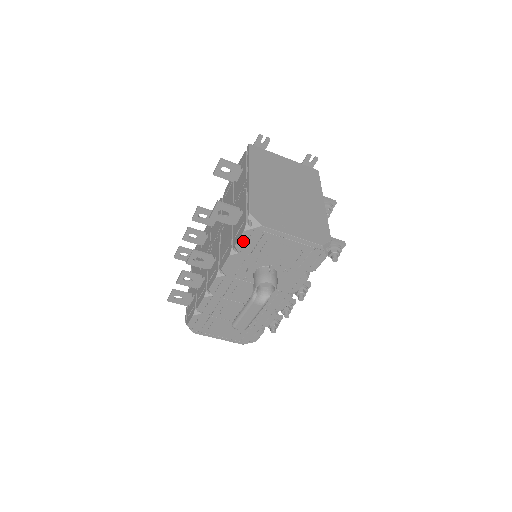
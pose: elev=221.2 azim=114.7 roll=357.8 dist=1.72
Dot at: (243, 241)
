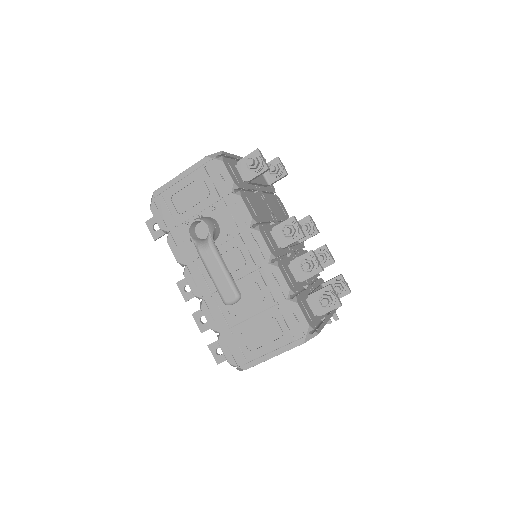
Dot at: (159, 218)
